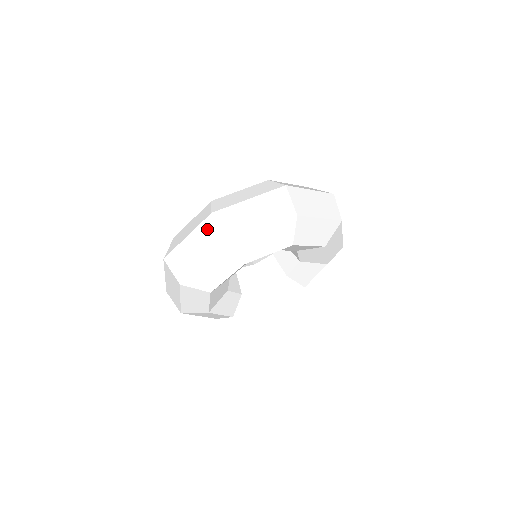
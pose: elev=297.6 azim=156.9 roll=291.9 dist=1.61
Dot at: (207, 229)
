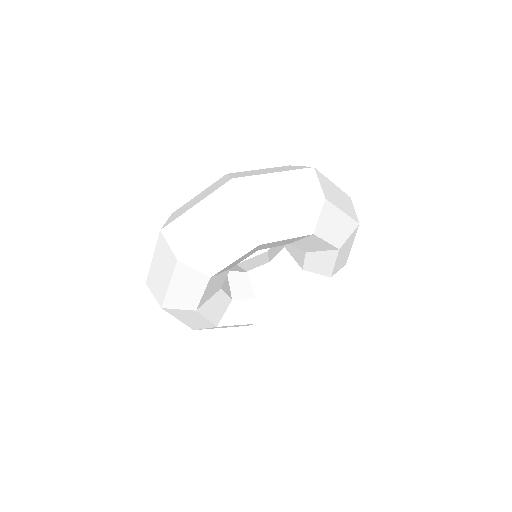
Dot at: (162, 248)
